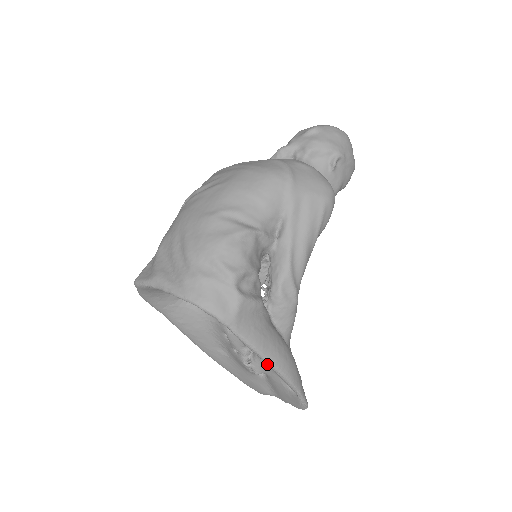
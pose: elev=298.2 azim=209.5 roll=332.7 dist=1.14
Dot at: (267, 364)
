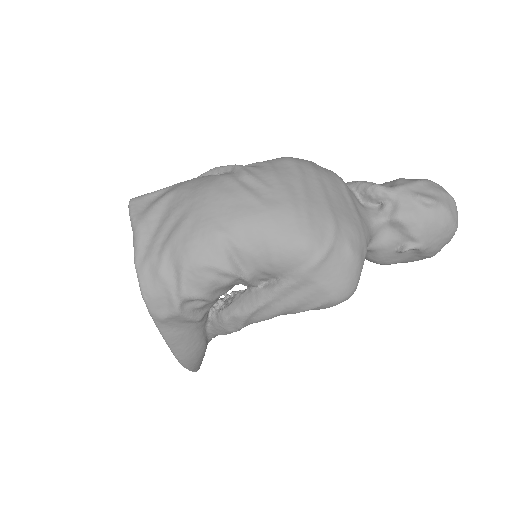
Dot at: (171, 350)
